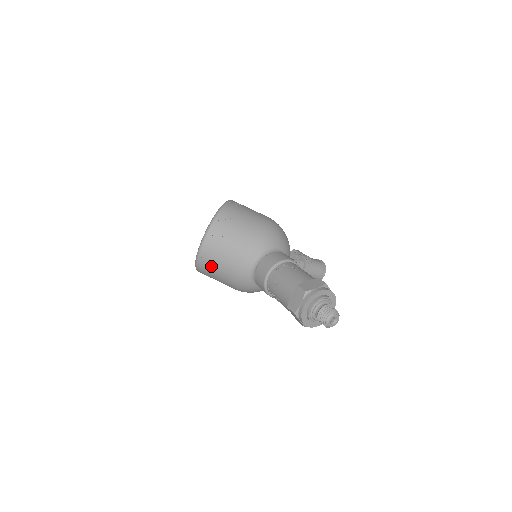
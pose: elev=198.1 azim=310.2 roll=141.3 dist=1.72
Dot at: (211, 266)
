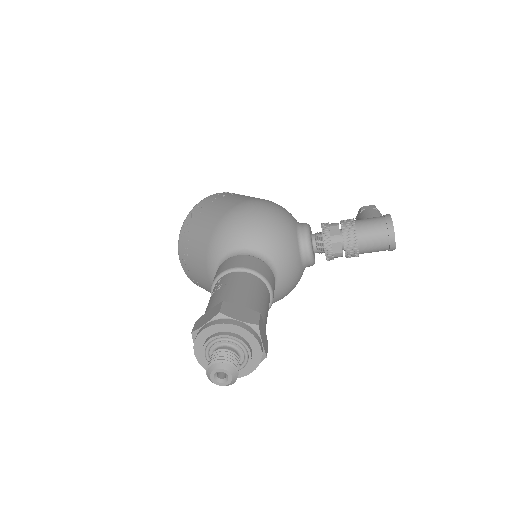
Dot at: occluded
